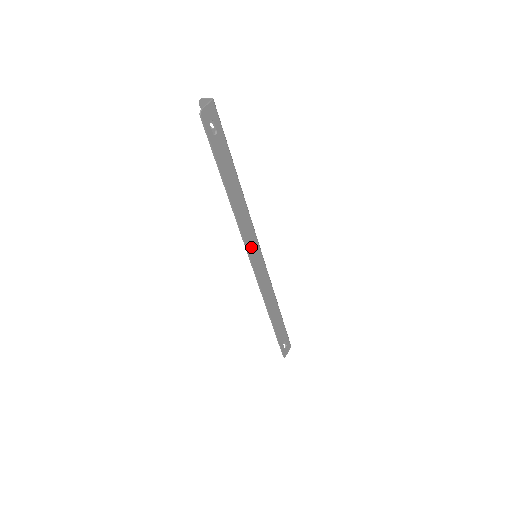
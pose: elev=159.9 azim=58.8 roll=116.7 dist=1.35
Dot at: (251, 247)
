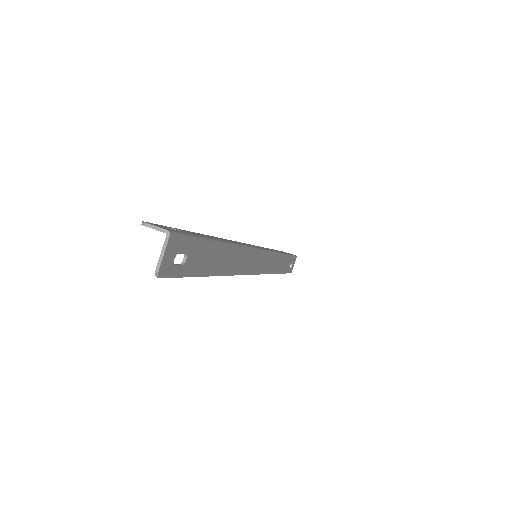
Dot at: (251, 266)
